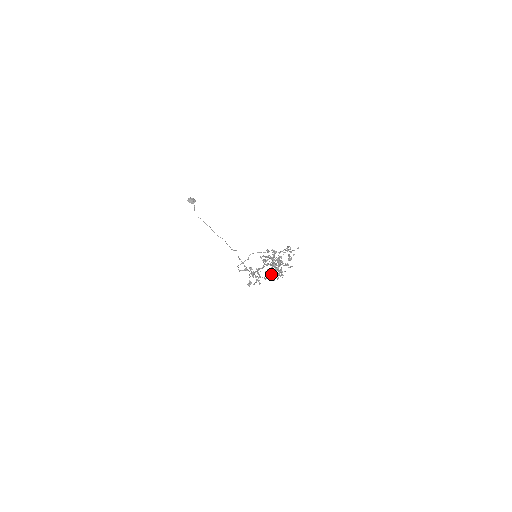
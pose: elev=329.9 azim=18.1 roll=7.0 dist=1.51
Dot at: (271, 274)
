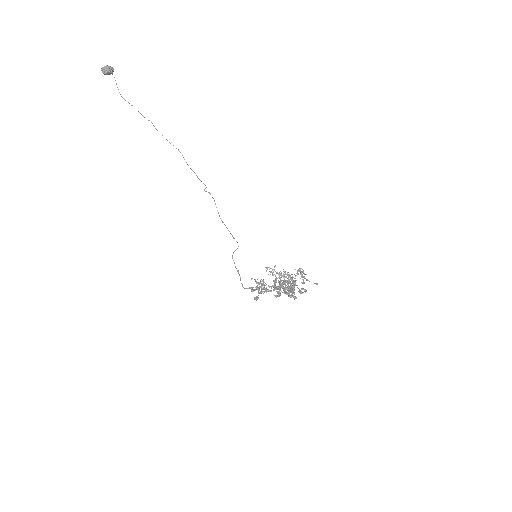
Dot at: occluded
